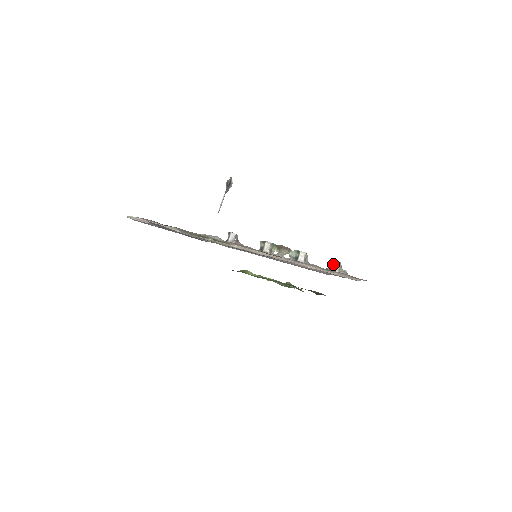
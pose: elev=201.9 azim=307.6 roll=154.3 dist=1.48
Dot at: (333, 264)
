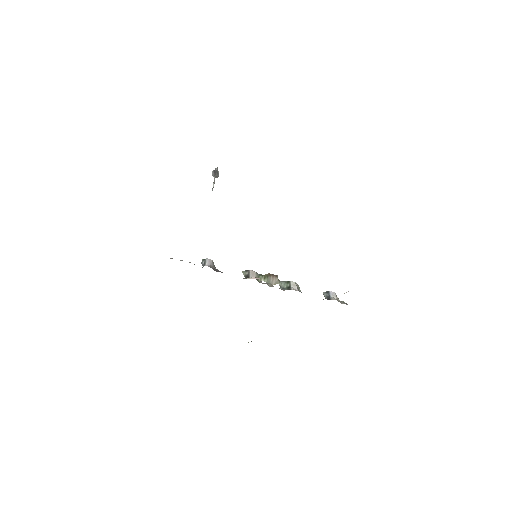
Dot at: (329, 294)
